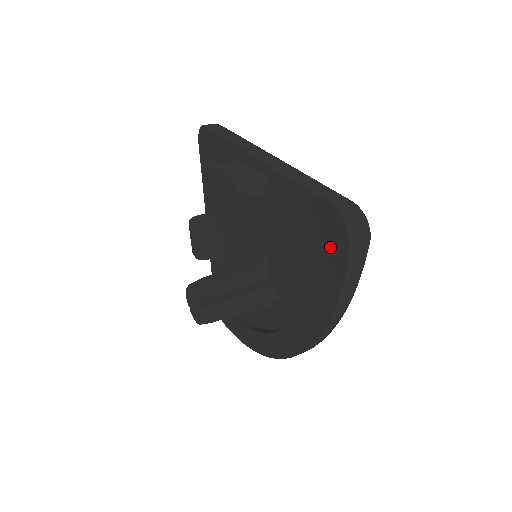
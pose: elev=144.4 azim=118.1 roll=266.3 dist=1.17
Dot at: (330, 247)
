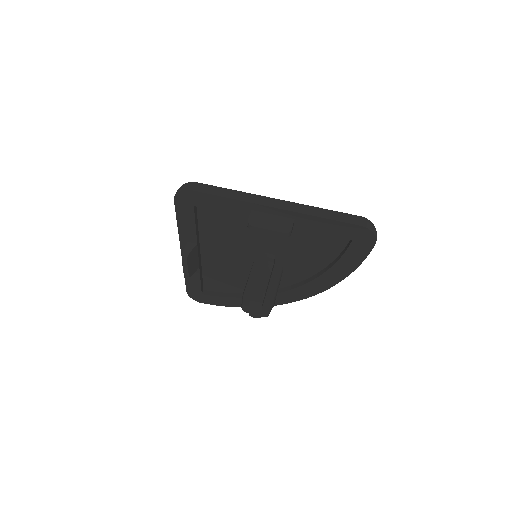
Dot at: (358, 244)
